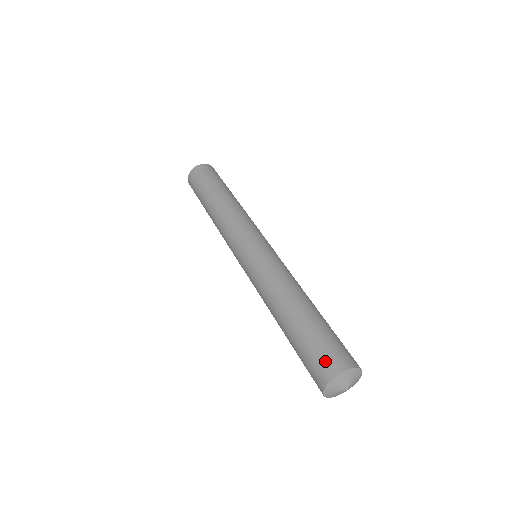
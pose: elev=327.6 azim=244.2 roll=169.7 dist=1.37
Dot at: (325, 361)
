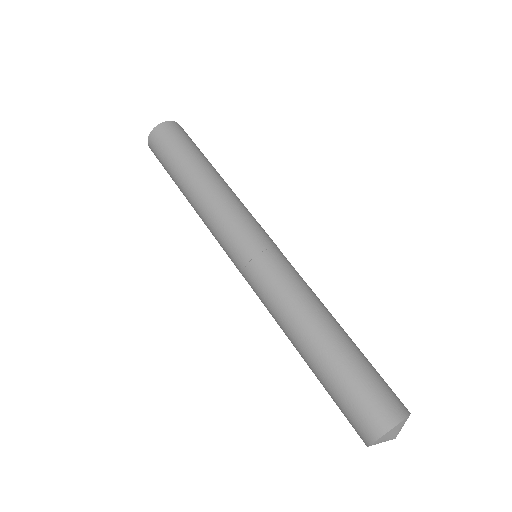
Dot at: (366, 416)
